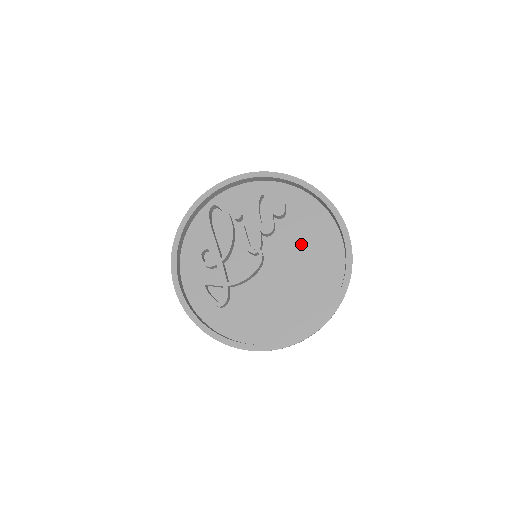
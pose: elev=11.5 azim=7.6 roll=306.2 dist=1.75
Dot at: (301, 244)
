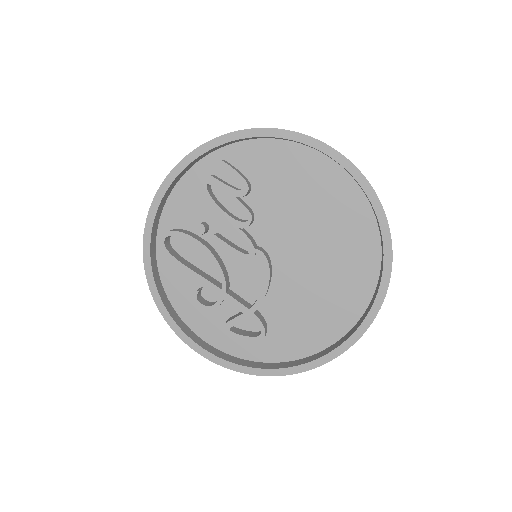
Dot at: (294, 205)
